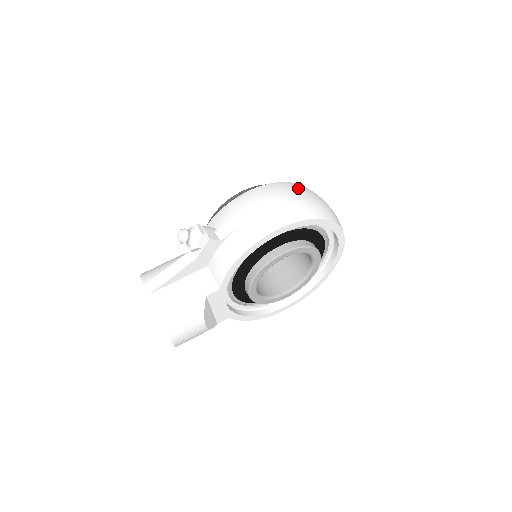
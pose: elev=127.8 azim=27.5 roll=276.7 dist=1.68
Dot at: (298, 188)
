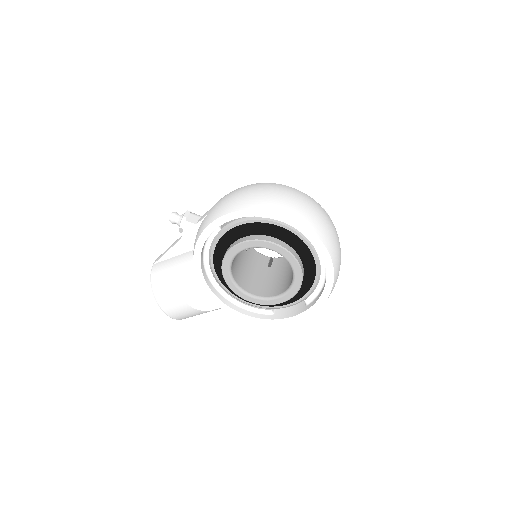
Dot at: (277, 187)
